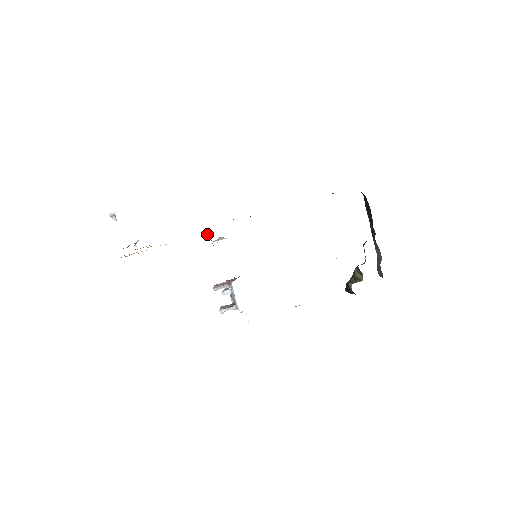
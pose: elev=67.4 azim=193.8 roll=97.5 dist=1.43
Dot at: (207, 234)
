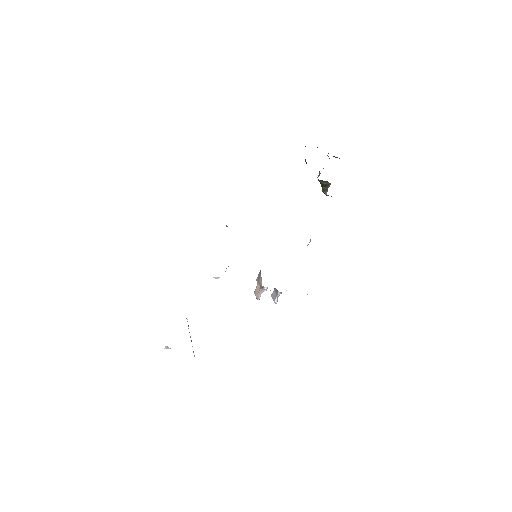
Dot at: (216, 278)
